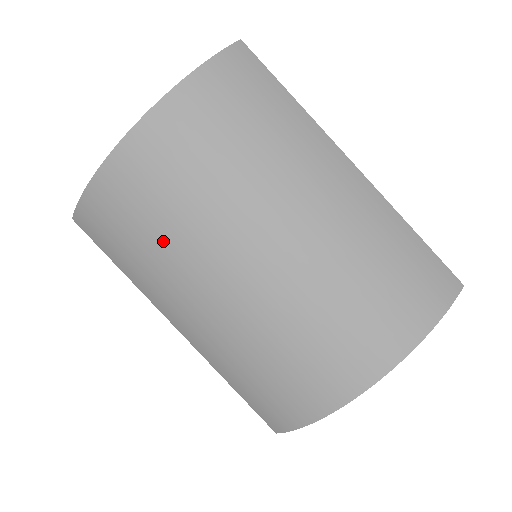
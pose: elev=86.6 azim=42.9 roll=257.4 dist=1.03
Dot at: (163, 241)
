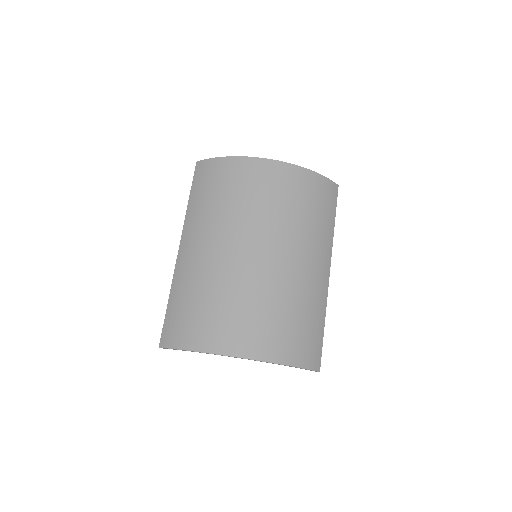
Dot at: (230, 206)
